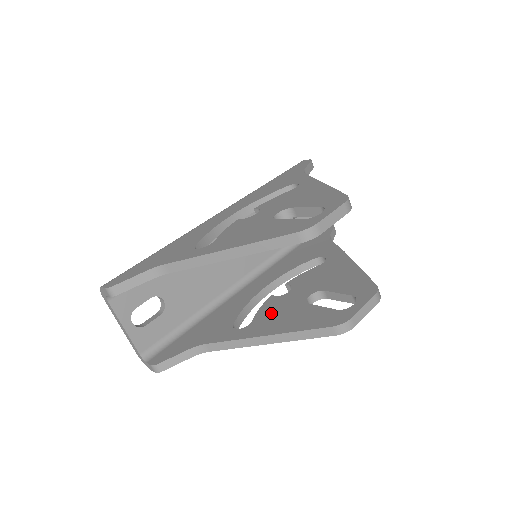
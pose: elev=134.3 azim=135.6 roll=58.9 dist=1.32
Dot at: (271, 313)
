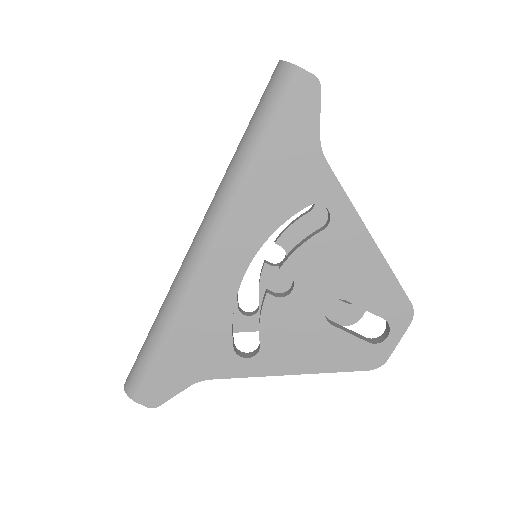
Dot at: occluded
